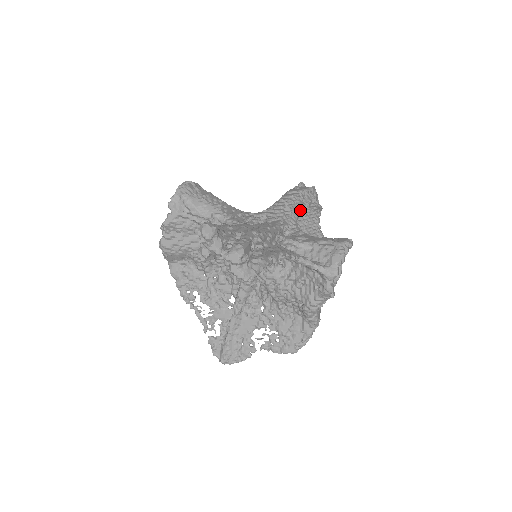
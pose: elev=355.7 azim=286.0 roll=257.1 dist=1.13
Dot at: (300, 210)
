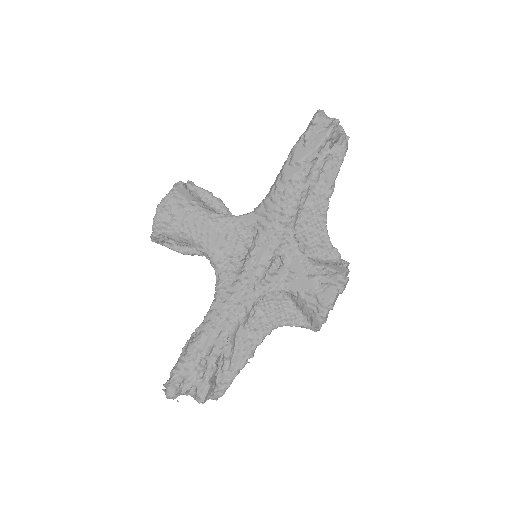
Dot at: (300, 204)
